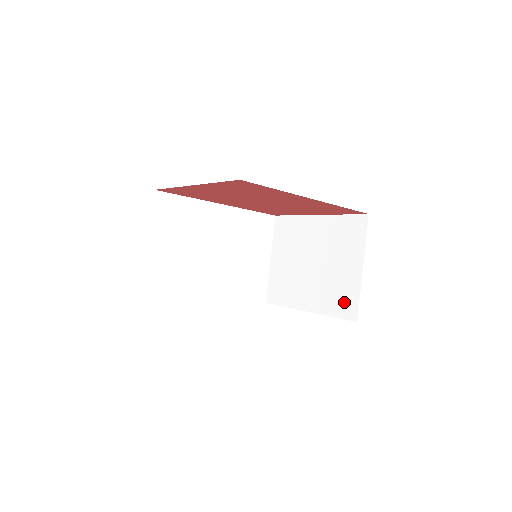
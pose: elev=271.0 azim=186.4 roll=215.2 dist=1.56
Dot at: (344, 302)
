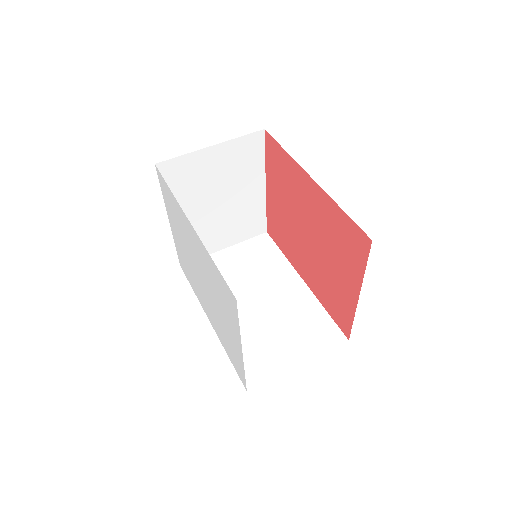
Dot at: occluded
